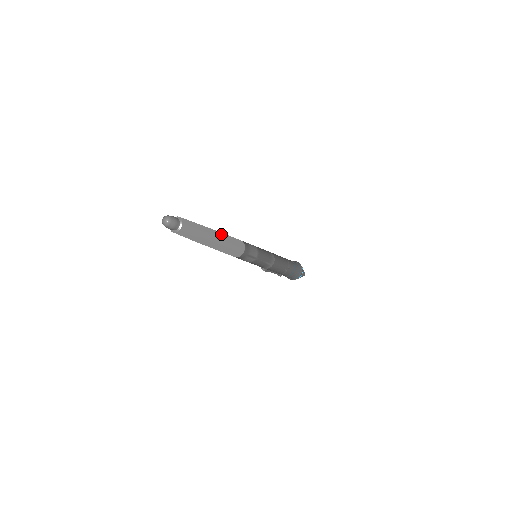
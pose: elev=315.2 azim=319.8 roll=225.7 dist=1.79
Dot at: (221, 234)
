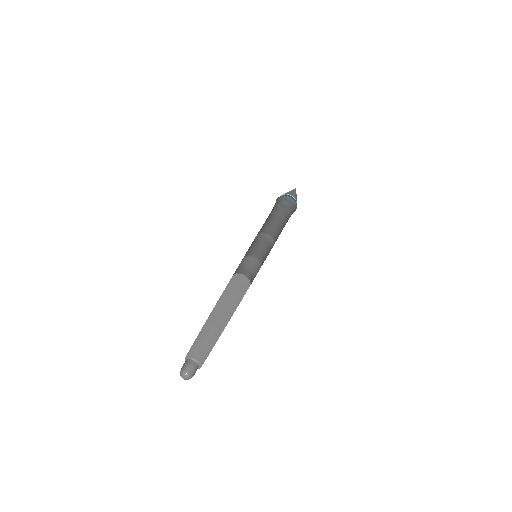
Dot at: (230, 309)
